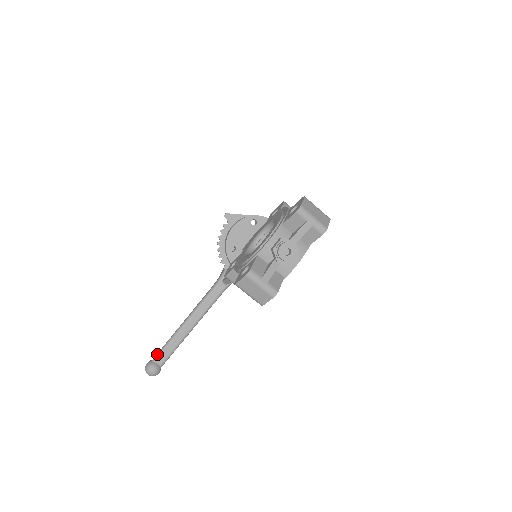
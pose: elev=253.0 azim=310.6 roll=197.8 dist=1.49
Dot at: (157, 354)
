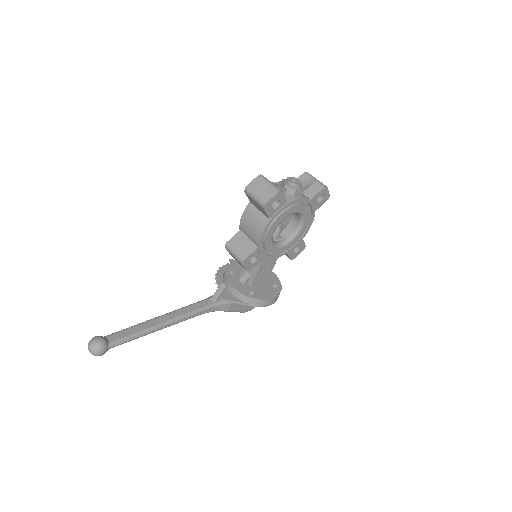
Dot at: (112, 333)
